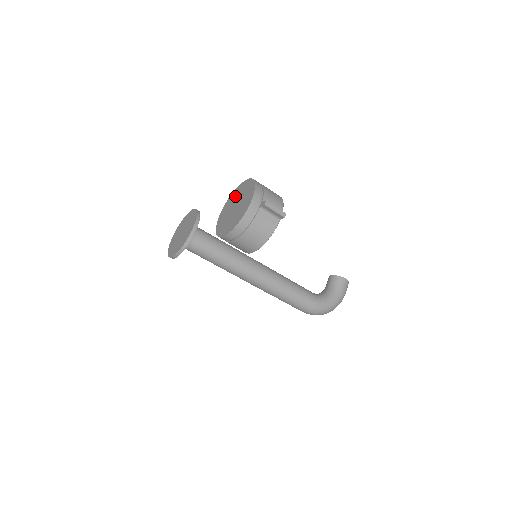
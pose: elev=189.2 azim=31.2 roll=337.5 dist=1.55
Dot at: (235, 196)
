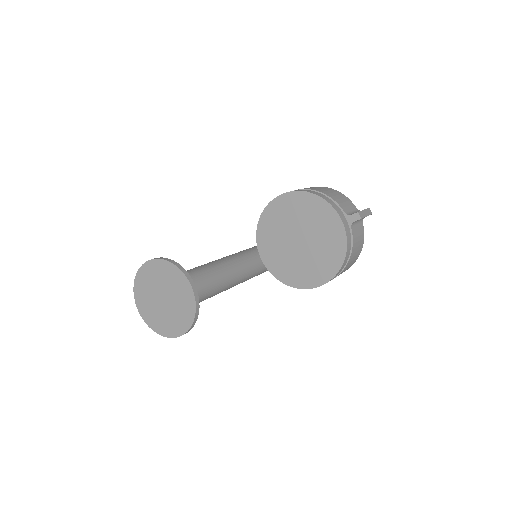
Dot at: (277, 224)
